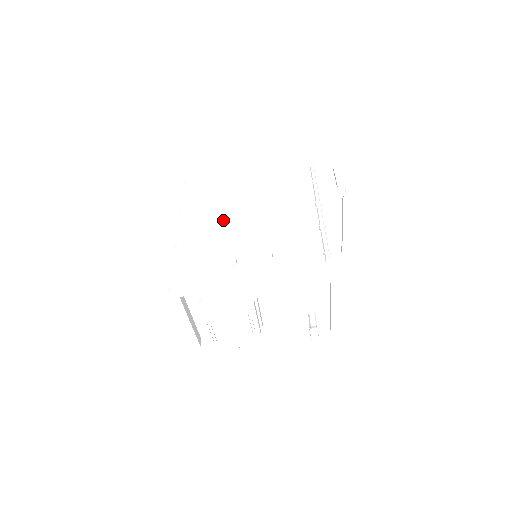
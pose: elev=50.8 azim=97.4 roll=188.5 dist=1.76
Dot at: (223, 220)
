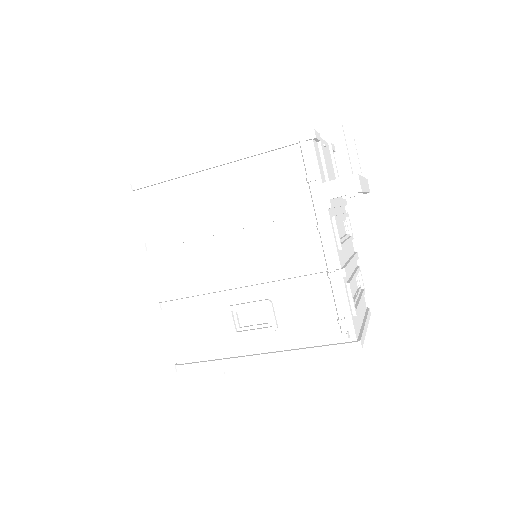
Dot at: (202, 257)
